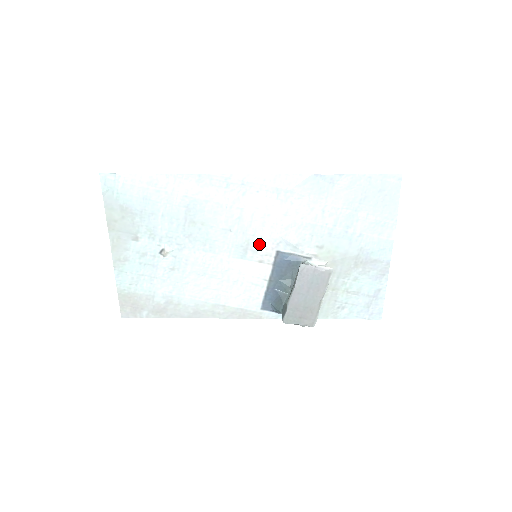
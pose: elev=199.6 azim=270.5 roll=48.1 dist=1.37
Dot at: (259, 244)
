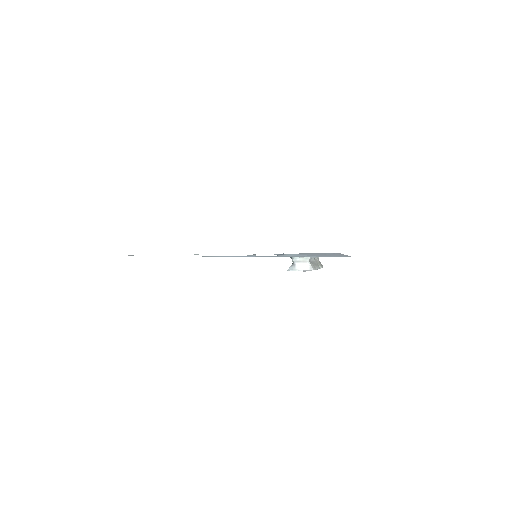
Dot at: occluded
